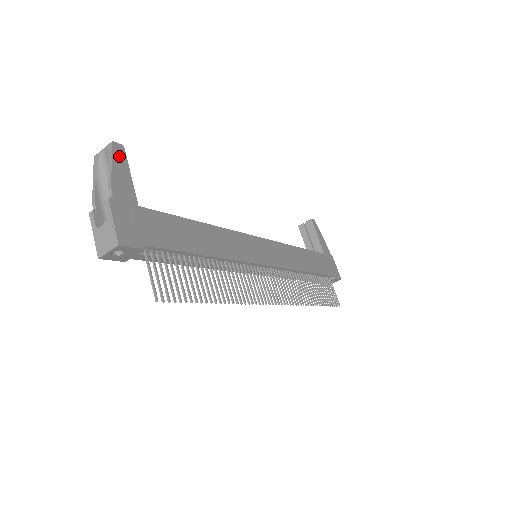
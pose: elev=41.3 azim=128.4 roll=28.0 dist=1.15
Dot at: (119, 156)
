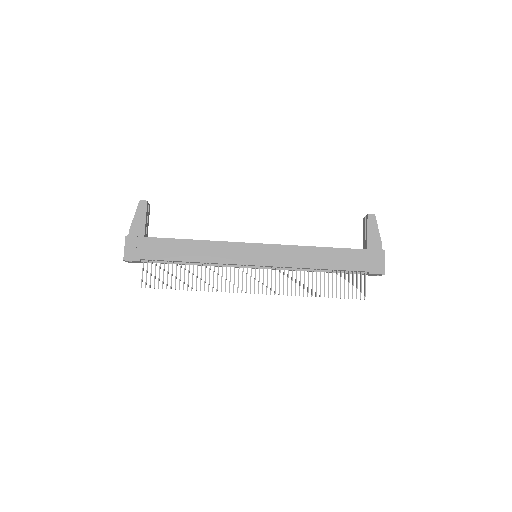
Dot at: (142, 209)
